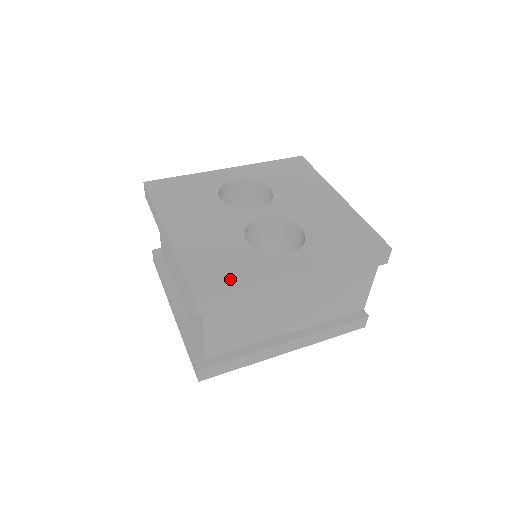
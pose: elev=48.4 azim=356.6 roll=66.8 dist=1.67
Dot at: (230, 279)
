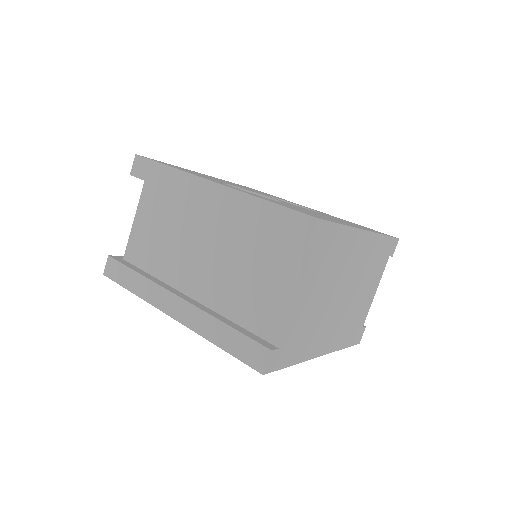
Dot at: (172, 166)
